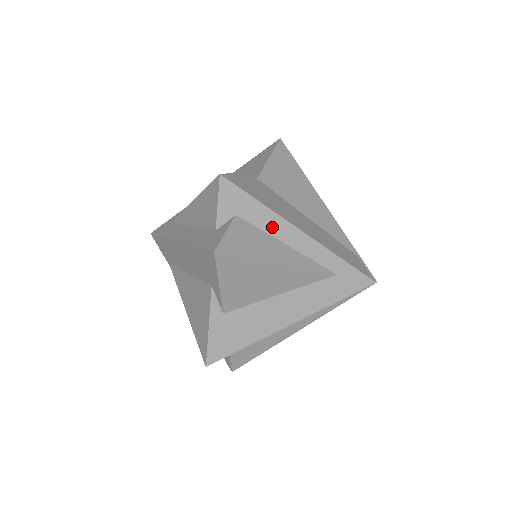
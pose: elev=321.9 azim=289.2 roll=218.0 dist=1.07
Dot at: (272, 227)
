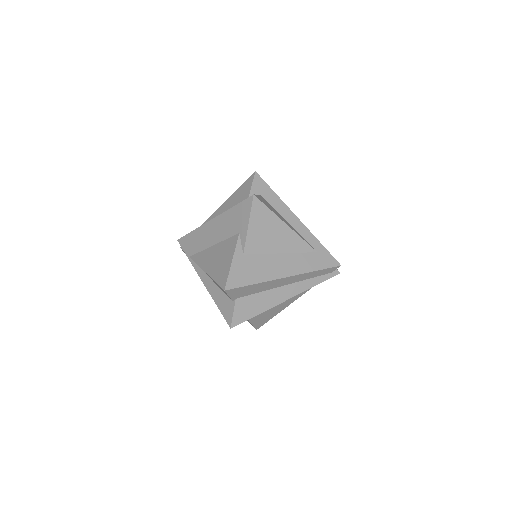
Dot at: (281, 210)
